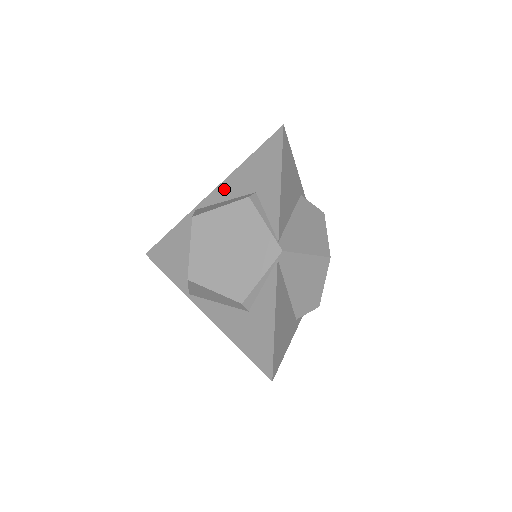
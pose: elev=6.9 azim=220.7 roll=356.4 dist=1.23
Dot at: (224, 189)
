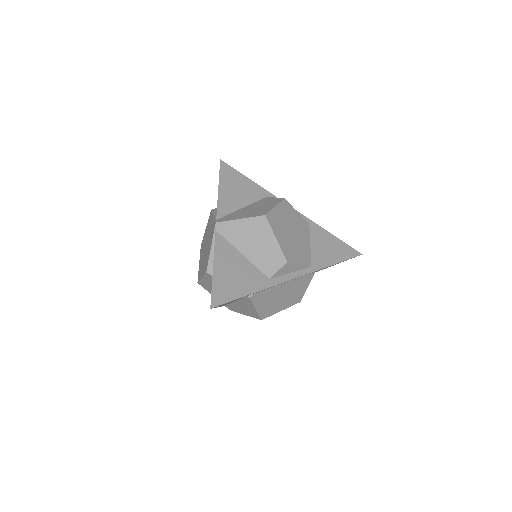
Dot at: occluded
